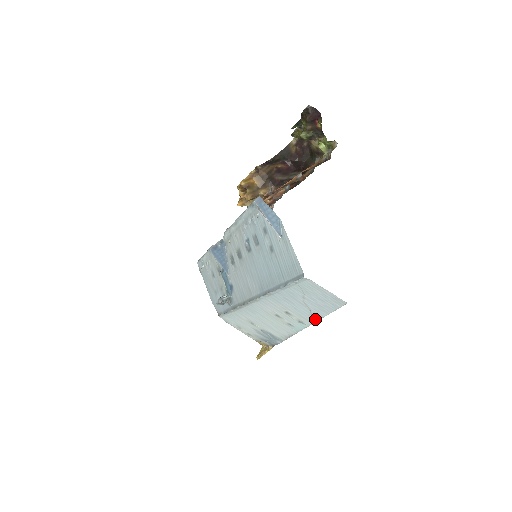
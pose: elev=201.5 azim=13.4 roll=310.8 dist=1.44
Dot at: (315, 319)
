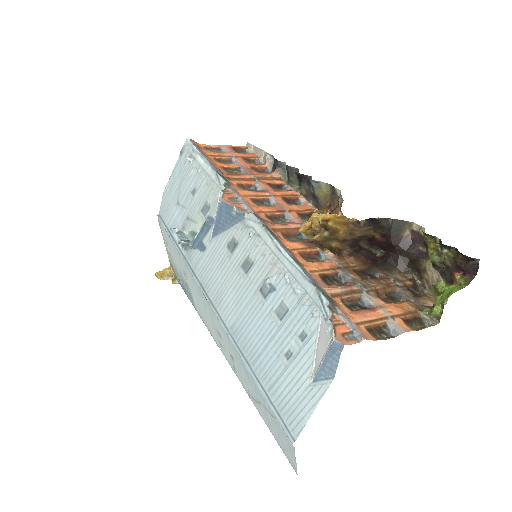
Dot at: (251, 397)
